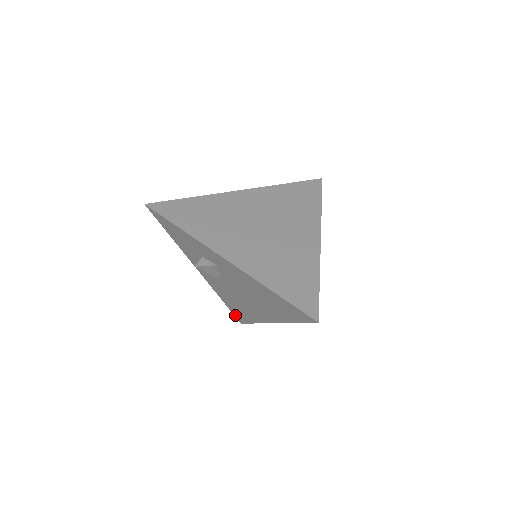
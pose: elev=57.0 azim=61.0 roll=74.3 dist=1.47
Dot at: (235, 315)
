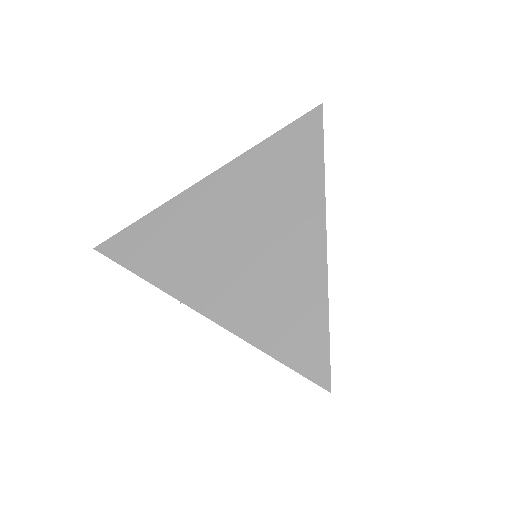
Dot at: occluded
